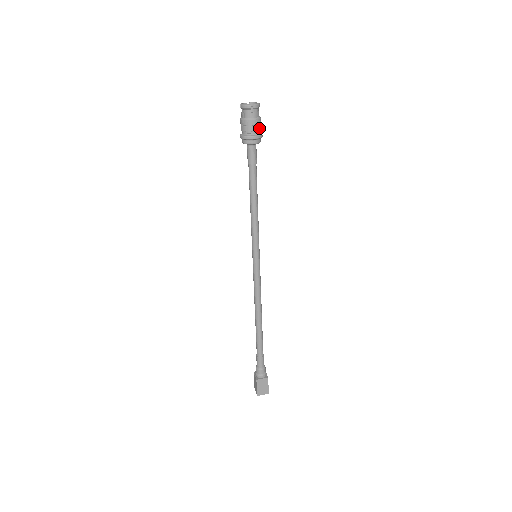
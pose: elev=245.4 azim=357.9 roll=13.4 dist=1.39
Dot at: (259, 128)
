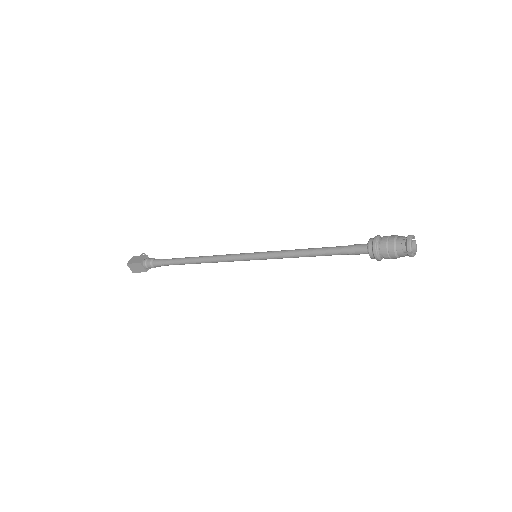
Dot at: (388, 258)
